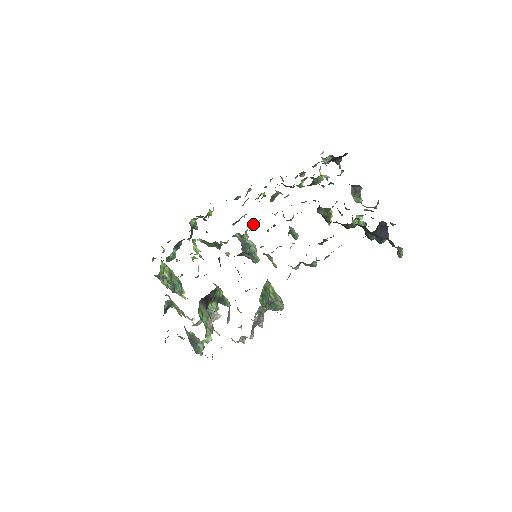
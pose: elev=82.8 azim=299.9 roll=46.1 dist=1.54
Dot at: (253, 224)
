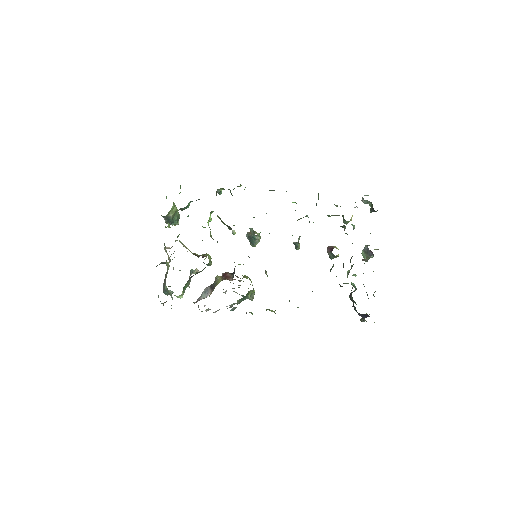
Dot at: occluded
